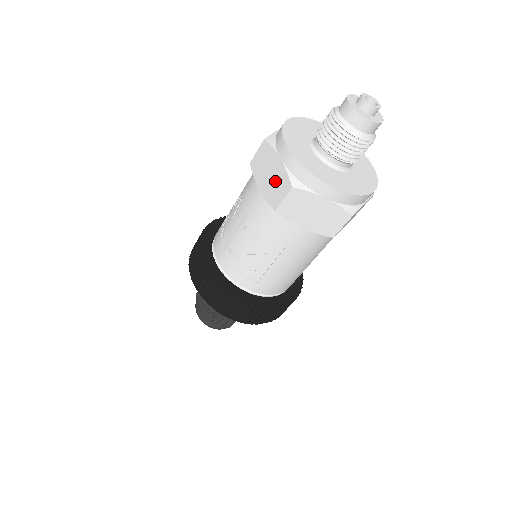
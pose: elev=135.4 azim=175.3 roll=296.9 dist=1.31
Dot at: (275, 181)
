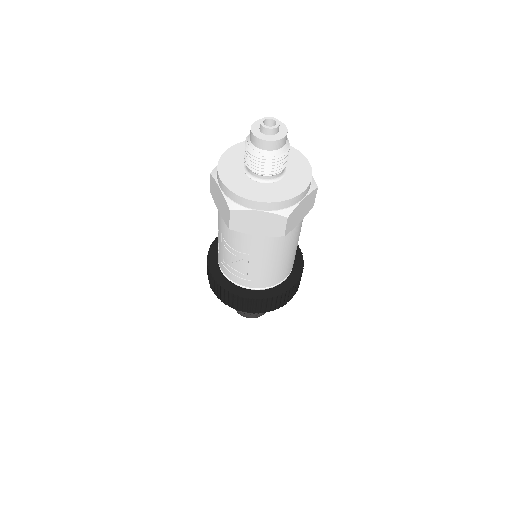
Dot at: (223, 206)
